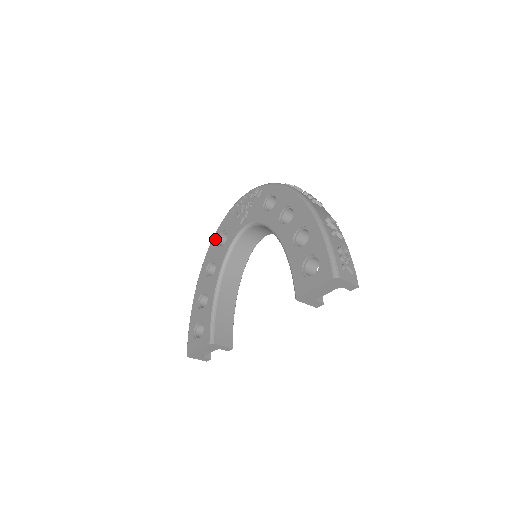
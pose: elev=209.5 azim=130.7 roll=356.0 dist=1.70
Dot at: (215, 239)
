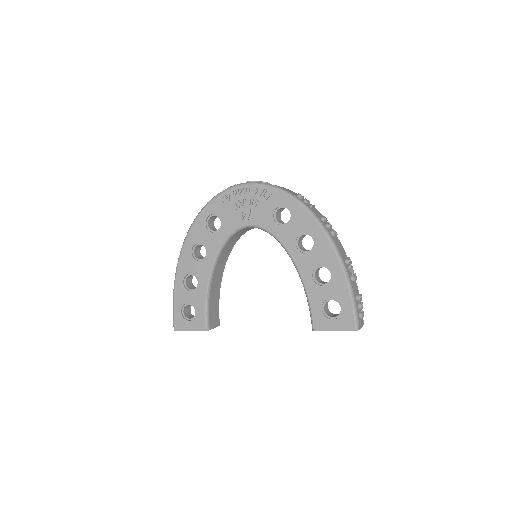
Dot at: (203, 219)
